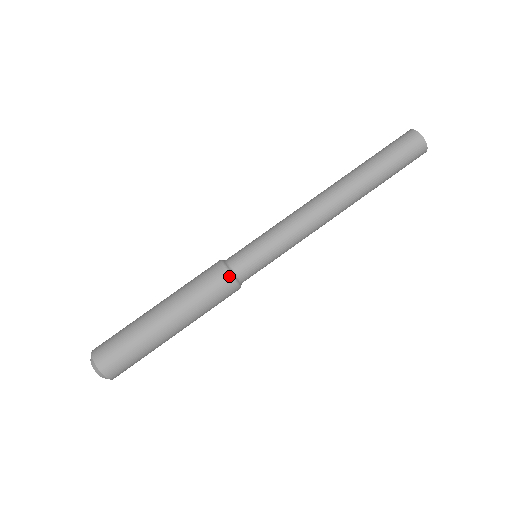
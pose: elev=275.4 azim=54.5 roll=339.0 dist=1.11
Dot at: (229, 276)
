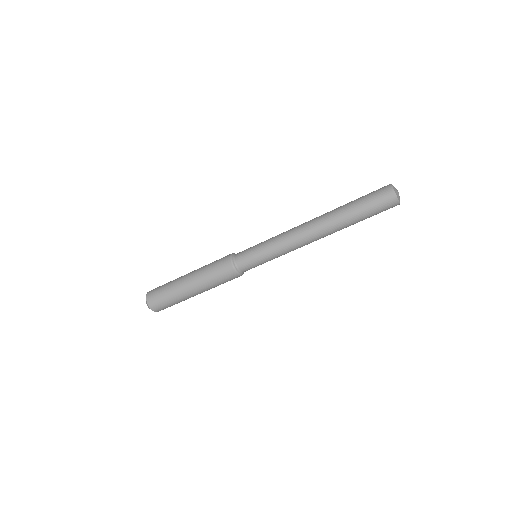
Dot at: (235, 272)
